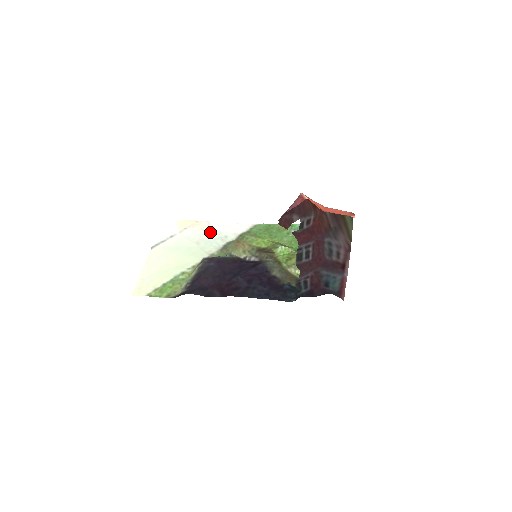
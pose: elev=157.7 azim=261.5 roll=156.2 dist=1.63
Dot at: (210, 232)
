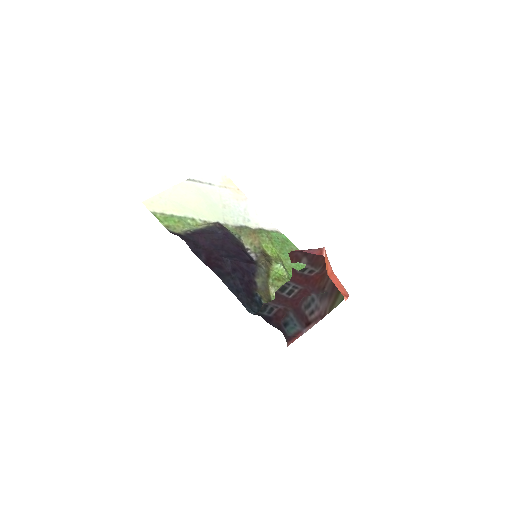
Dot at: (241, 206)
